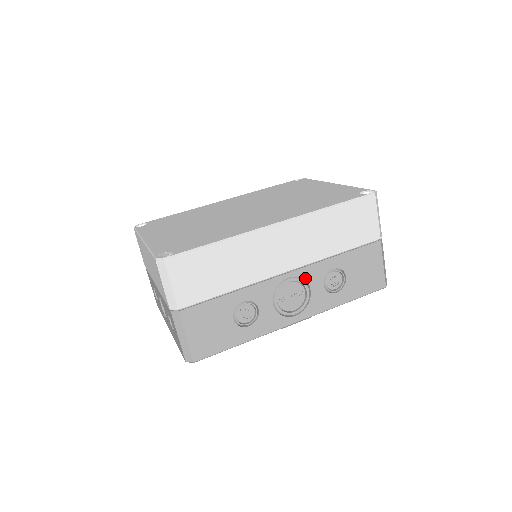
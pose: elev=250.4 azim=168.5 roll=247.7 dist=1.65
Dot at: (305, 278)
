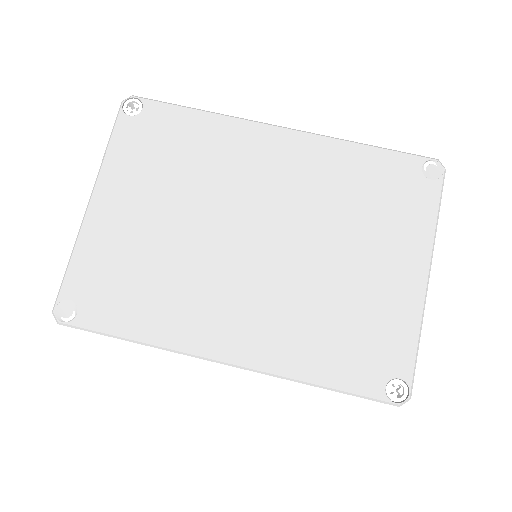
Dot at: occluded
